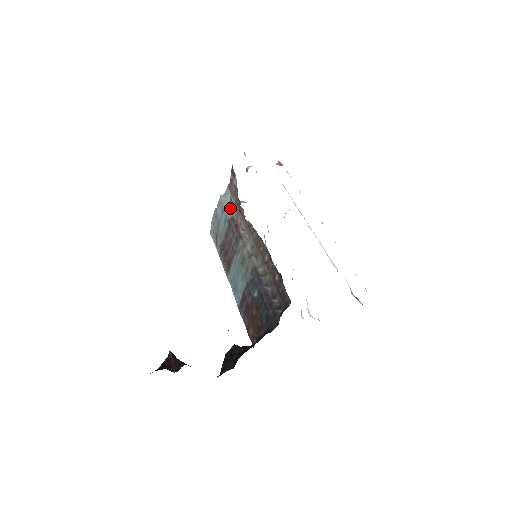
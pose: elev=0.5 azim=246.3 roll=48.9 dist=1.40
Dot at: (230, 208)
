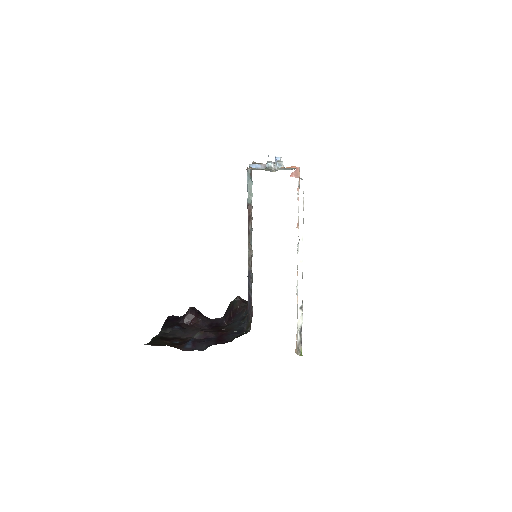
Dot at: (251, 191)
